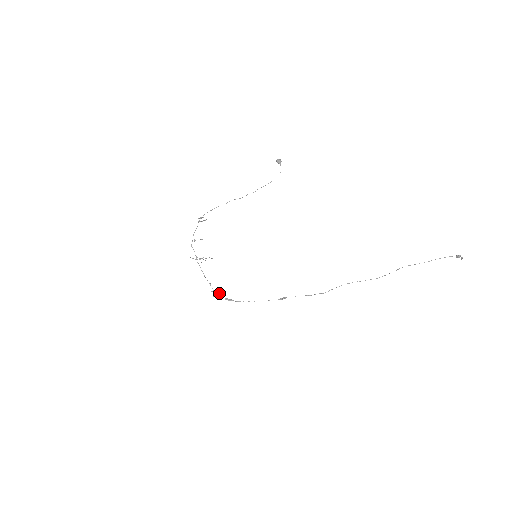
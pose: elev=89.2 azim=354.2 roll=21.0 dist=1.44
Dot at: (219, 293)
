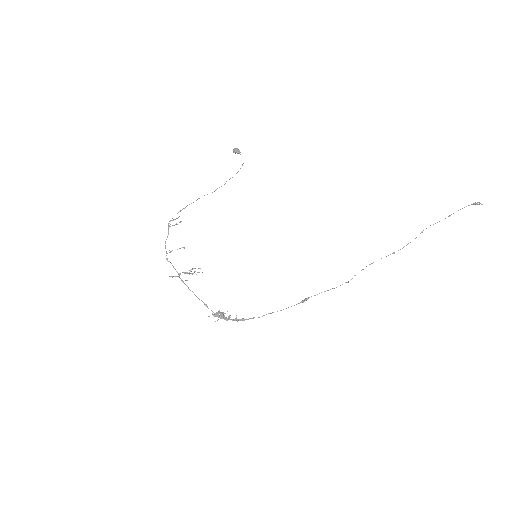
Dot at: (221, 315)
